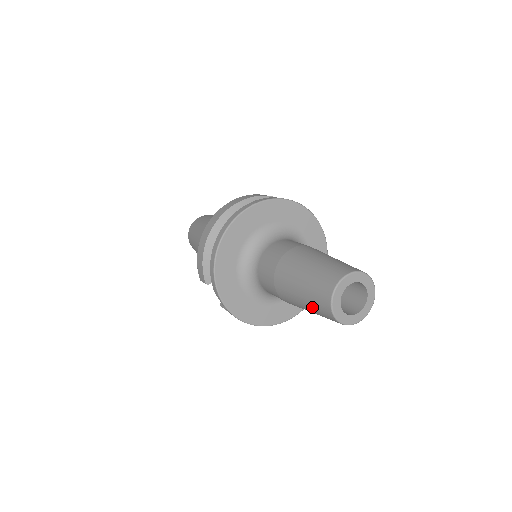
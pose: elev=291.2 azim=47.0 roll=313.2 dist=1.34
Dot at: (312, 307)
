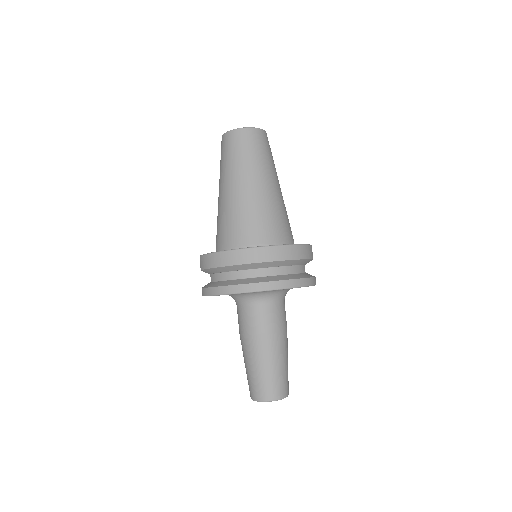
Dot at: (247, 377)
